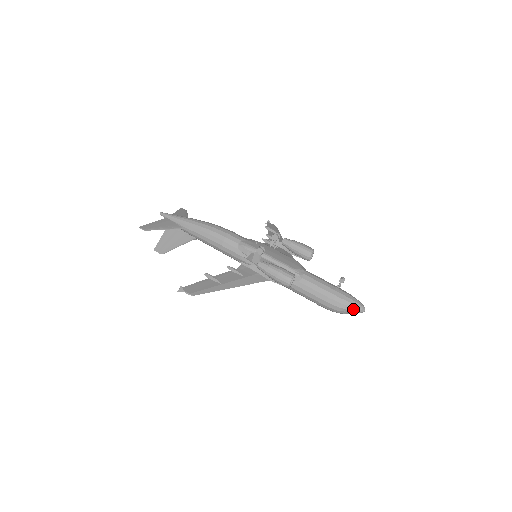
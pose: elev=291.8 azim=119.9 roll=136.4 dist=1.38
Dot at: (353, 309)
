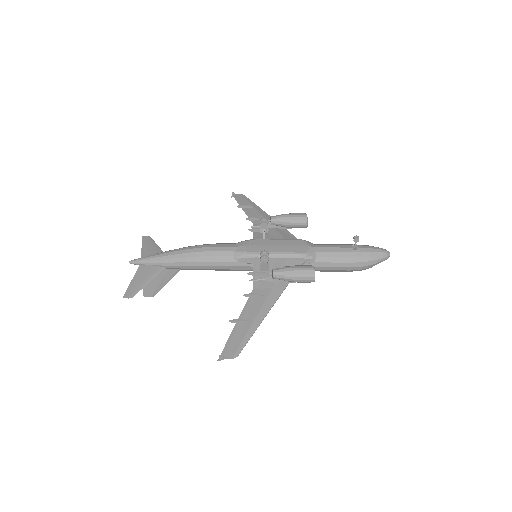
Dot at: (379, 260)
